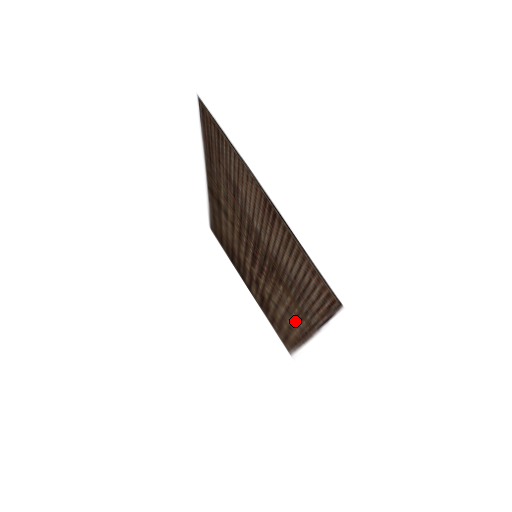
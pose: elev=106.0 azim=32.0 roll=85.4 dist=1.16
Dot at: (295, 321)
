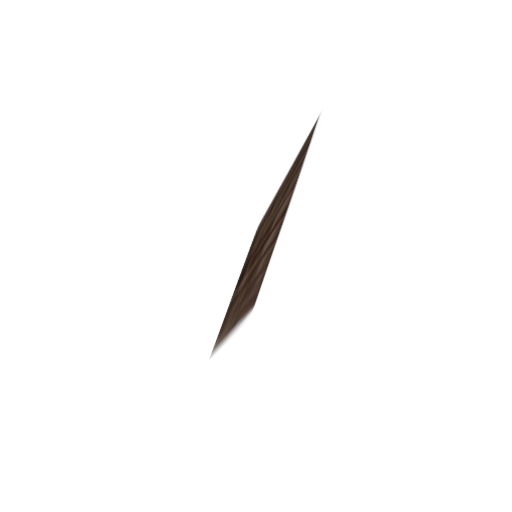
Dot at: (232, 320)
